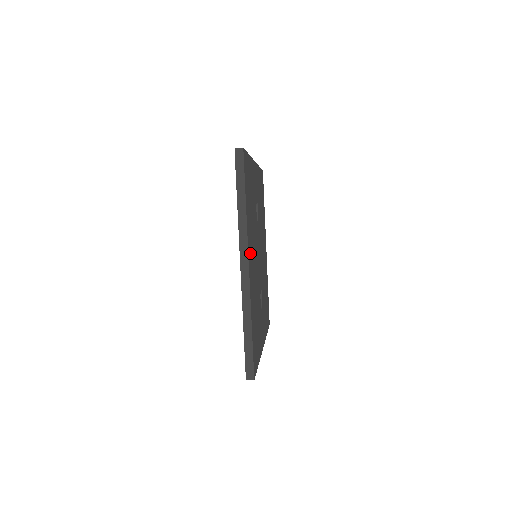
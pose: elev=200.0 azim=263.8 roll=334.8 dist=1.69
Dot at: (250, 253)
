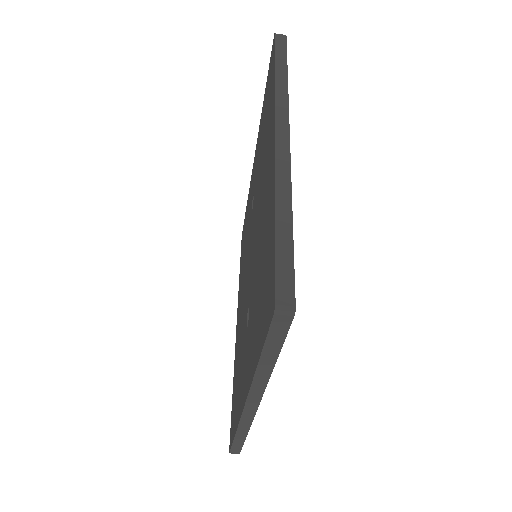
Dot at: occluded
